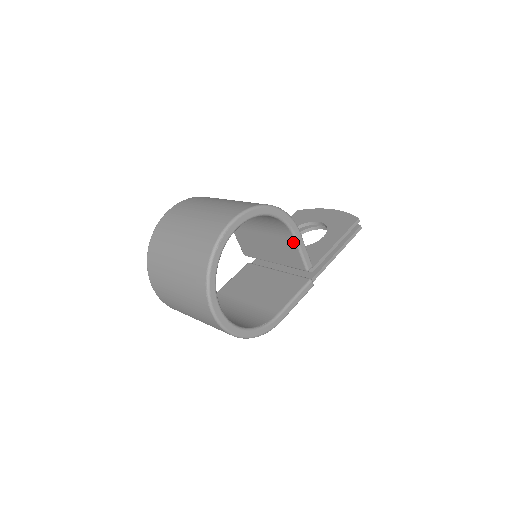
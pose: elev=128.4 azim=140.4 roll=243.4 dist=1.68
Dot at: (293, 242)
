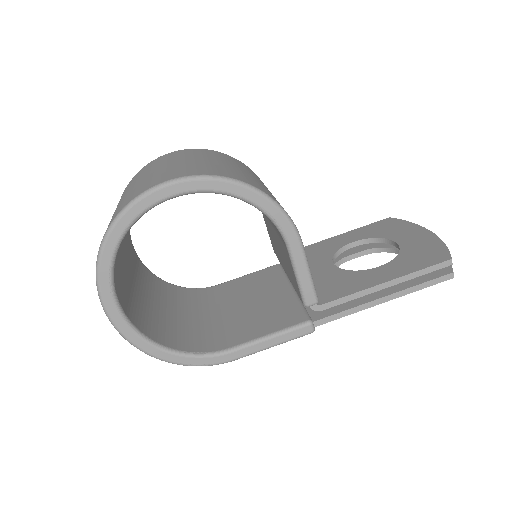
Dot at: (288, 254)
